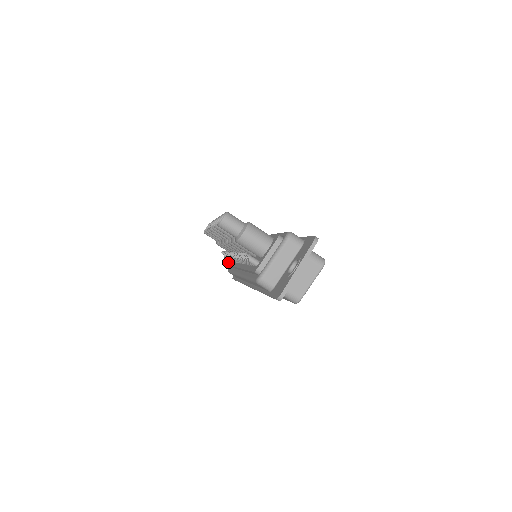
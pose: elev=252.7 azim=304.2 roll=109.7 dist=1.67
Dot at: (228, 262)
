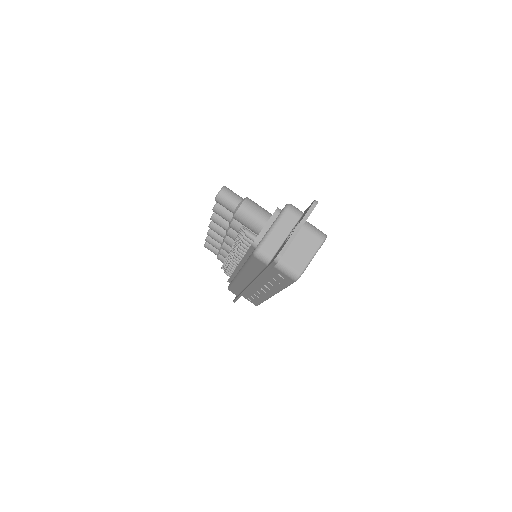
Dot at: occluded
